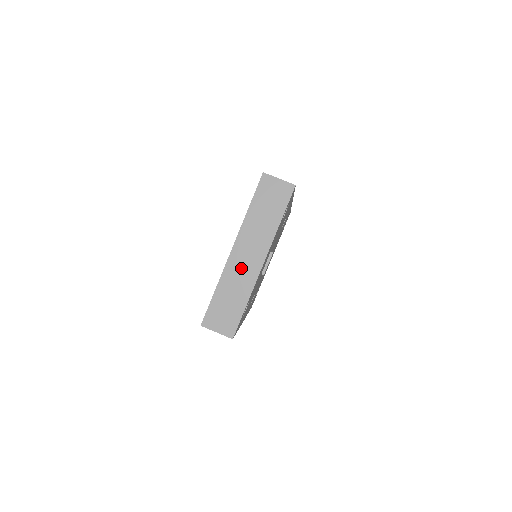
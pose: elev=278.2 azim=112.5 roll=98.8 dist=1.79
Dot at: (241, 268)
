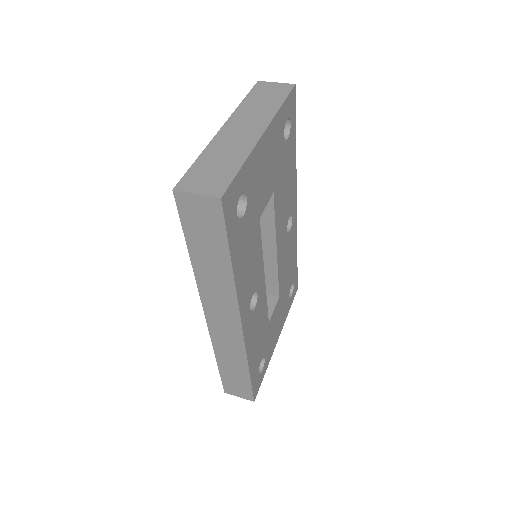
Dot at: (234, 138)
